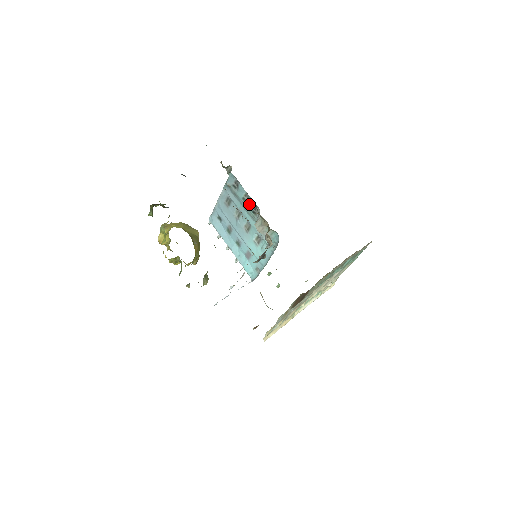
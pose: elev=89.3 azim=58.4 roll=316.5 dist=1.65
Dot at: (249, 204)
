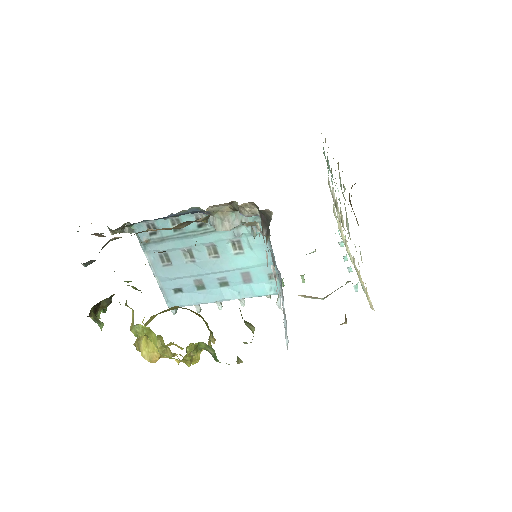
Dot at: occluded
